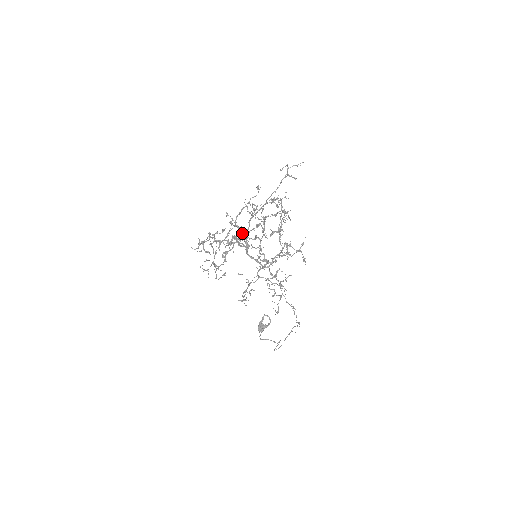
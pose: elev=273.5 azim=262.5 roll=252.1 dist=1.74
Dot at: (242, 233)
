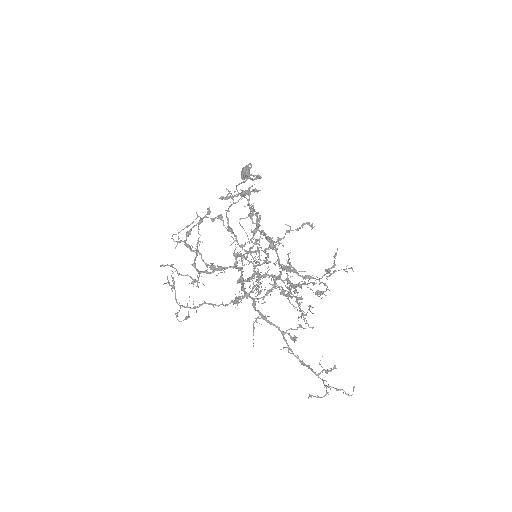
Dot at: occluded
